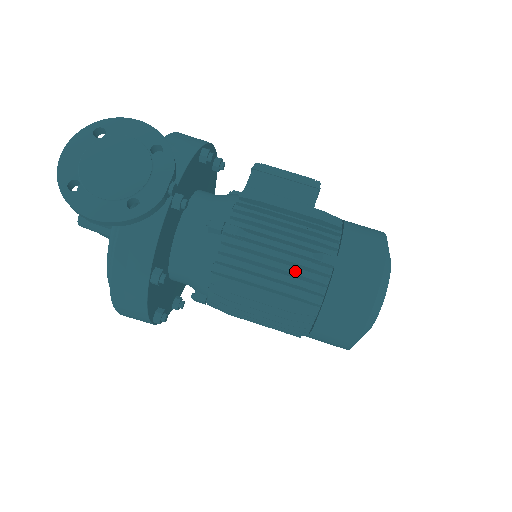
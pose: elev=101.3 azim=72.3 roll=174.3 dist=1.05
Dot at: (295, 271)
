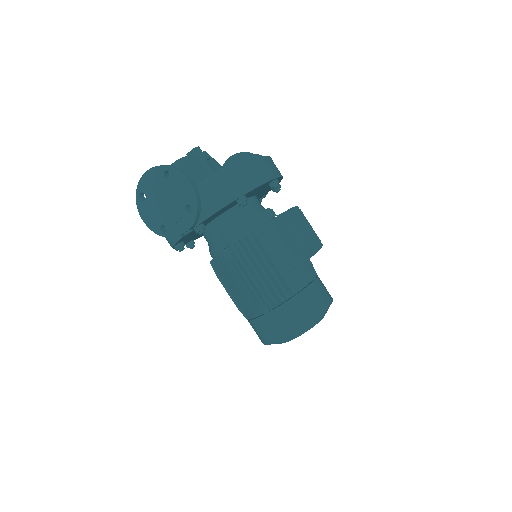
Dot at: (248, 296)
